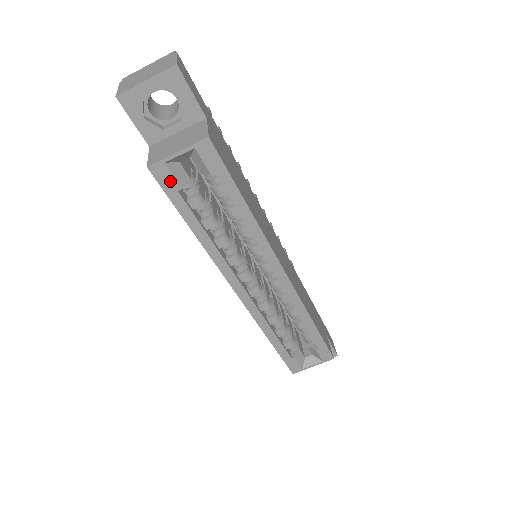
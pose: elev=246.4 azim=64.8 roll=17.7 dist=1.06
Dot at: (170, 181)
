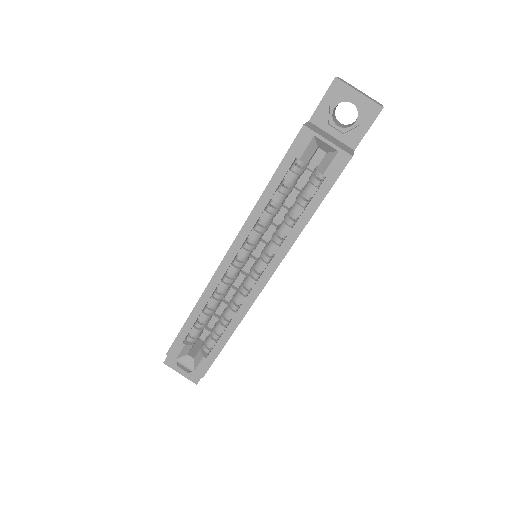
Dot at: (301, 148)
